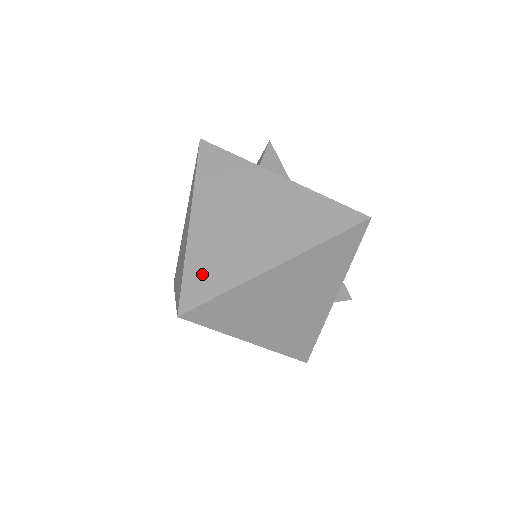
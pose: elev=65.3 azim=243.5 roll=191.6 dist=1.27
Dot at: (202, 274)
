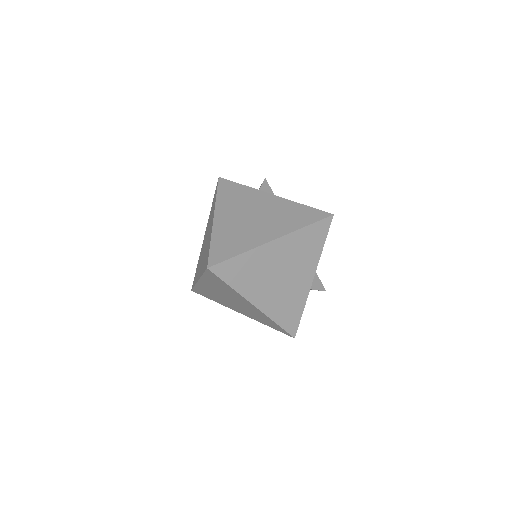
Dot at: (223, 246)
